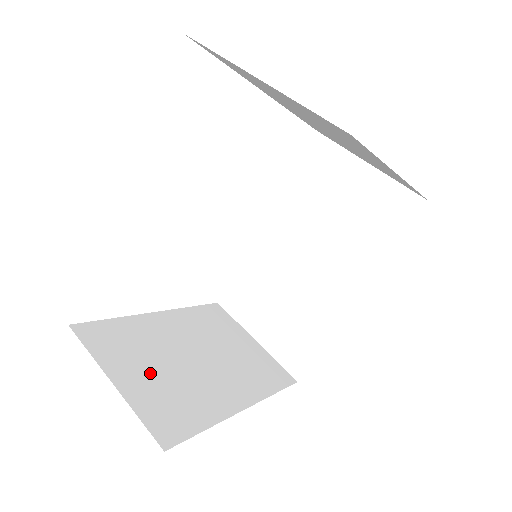
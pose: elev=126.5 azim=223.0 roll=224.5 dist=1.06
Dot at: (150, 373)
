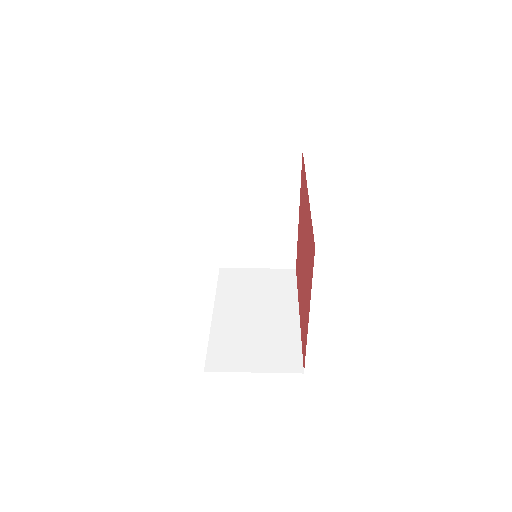
Dot at: occluded
